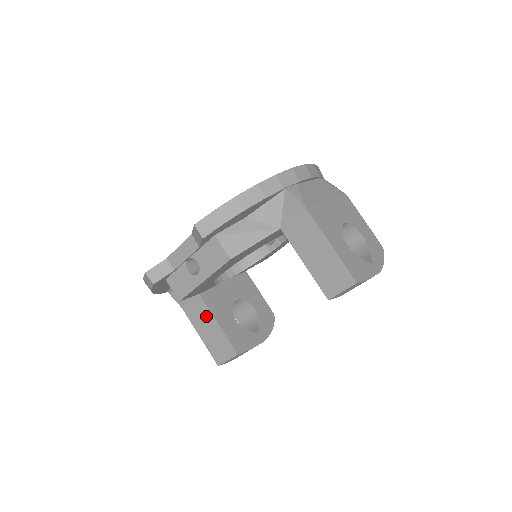
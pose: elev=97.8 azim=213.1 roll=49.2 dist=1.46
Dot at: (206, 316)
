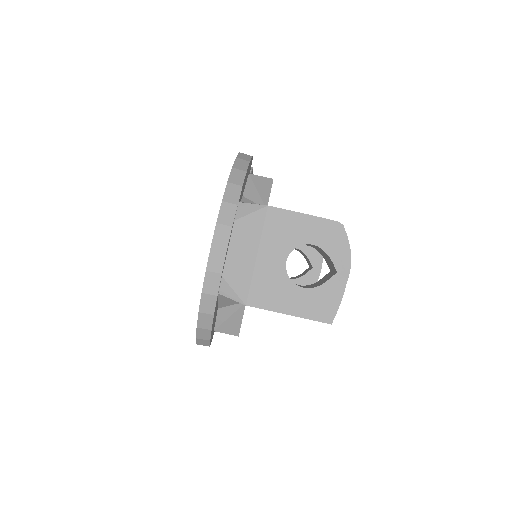
Dot at: occluded
